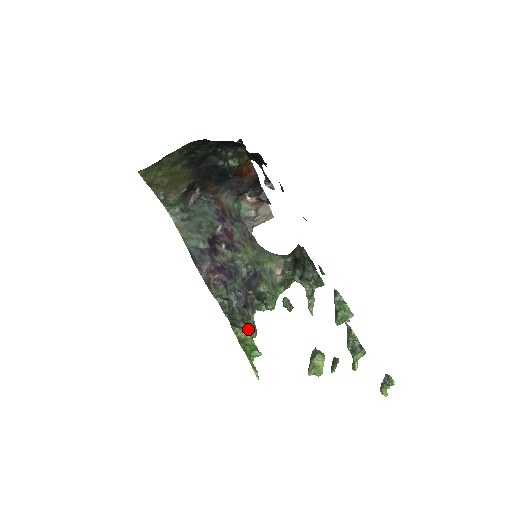
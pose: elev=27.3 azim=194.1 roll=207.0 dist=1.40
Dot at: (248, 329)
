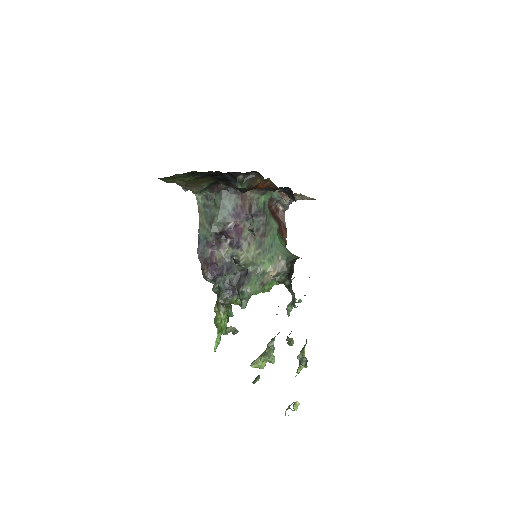
Dot at: (236, 304)
